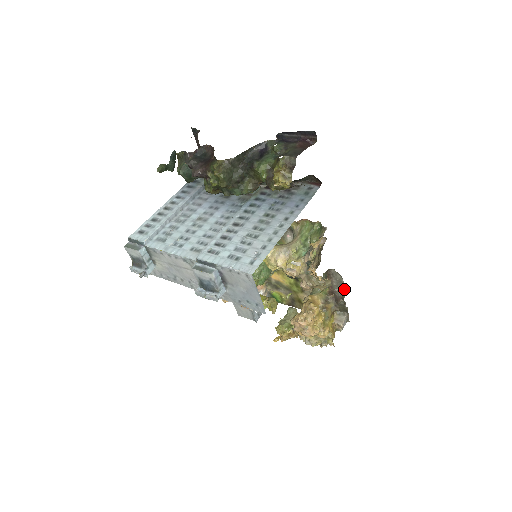
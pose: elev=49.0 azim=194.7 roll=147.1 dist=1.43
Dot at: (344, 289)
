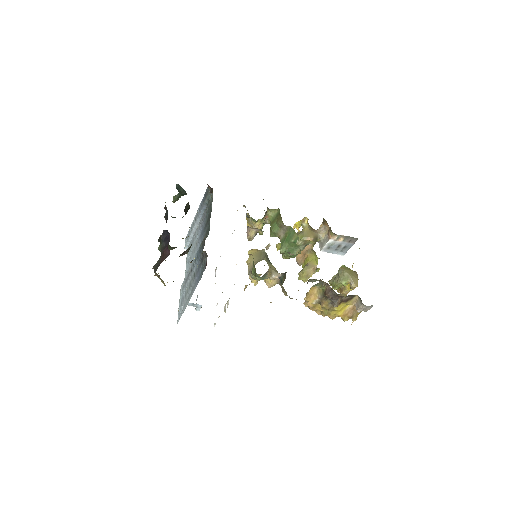
Dot at: occluded
